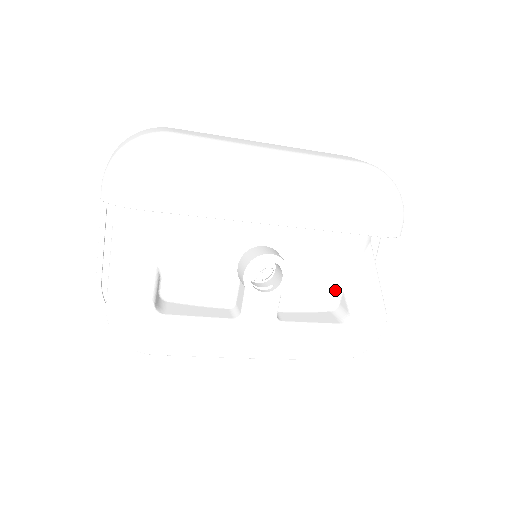
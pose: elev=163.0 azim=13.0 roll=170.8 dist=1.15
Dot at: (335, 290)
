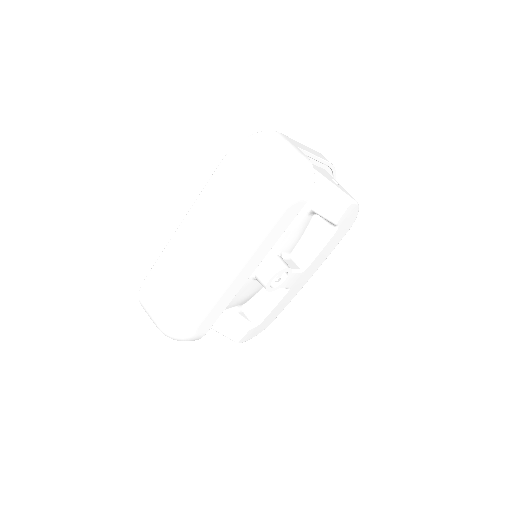
Dot at: (310, 214)
